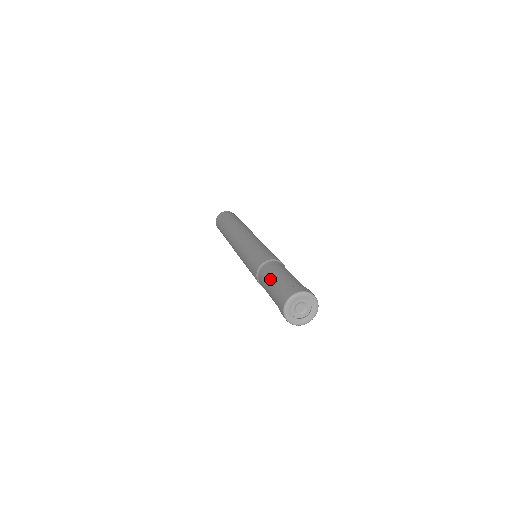
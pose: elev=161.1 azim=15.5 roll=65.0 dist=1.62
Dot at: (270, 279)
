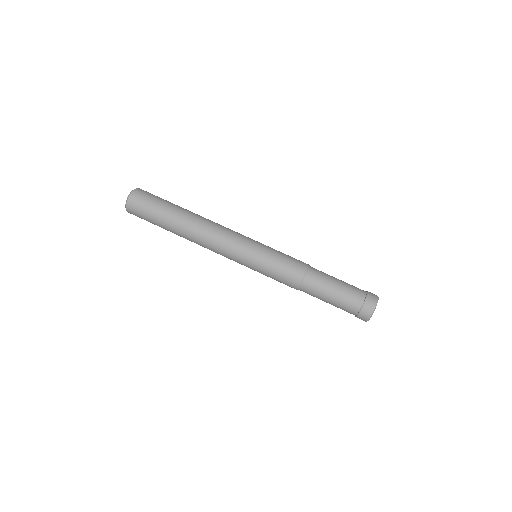
Dot at: occluded
